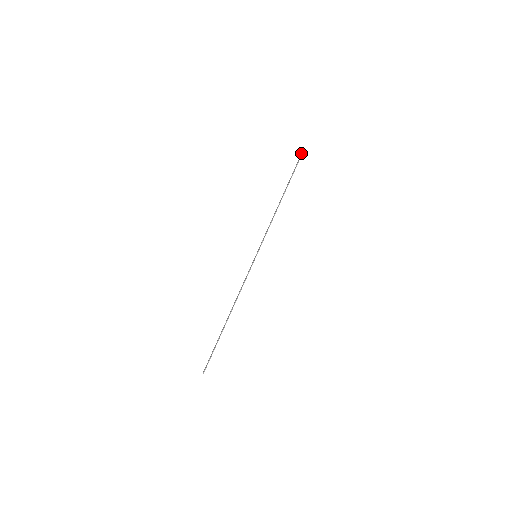
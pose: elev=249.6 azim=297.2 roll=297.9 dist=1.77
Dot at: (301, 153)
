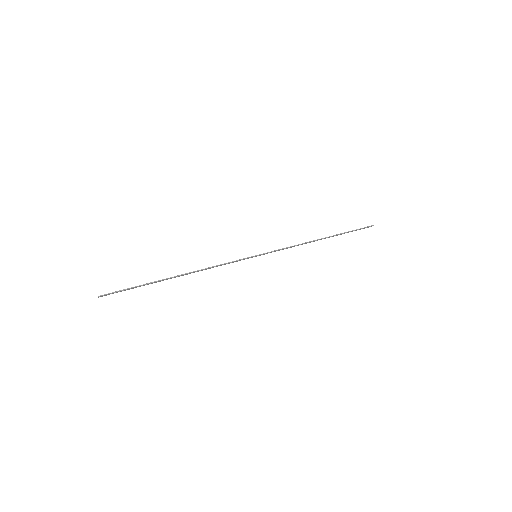
Dot at: (367, 226)
